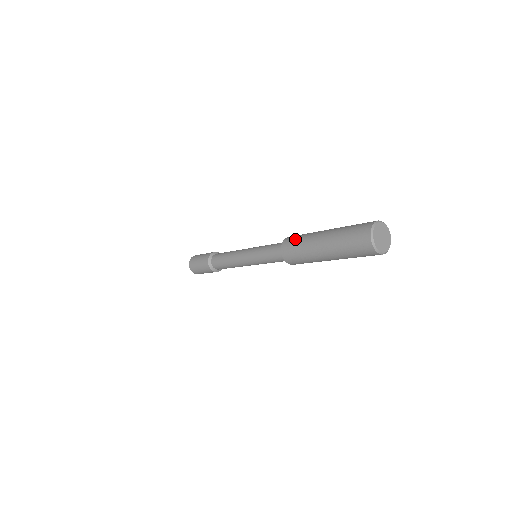
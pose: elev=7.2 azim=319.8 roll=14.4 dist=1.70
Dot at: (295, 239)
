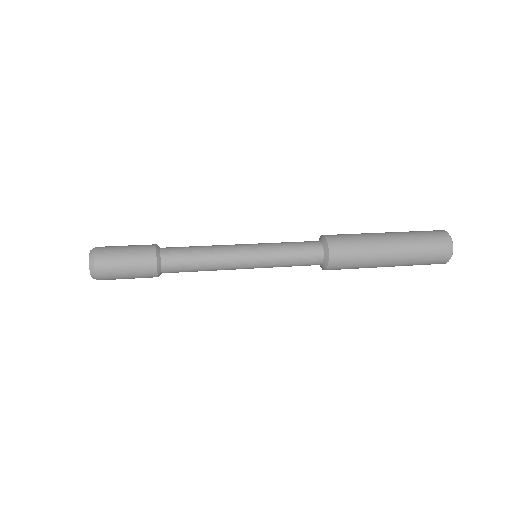
Dot at: (351, 255)
